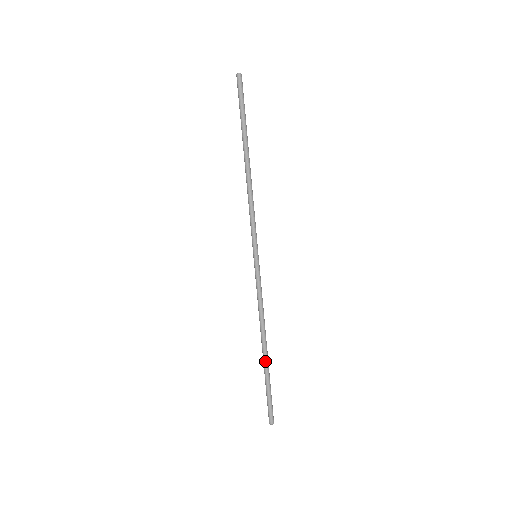
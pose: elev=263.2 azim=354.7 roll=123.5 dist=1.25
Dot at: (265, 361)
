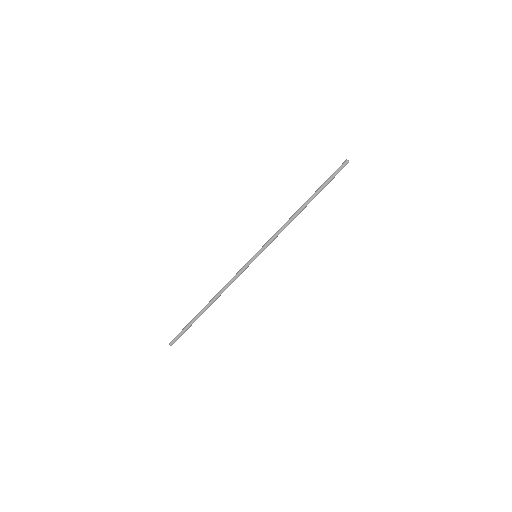
Dot at: (203, 312)
